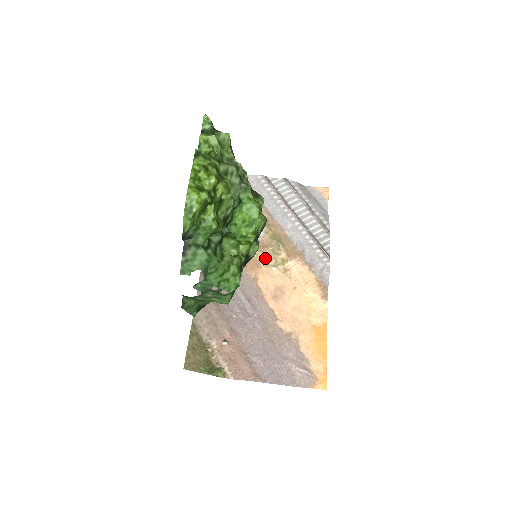
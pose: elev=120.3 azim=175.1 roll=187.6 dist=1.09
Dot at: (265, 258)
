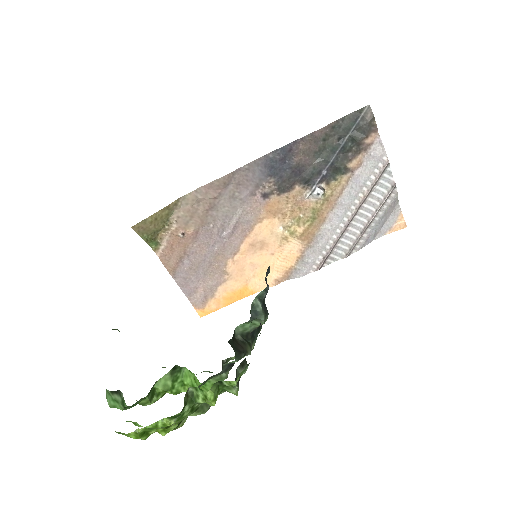
Dot at: (288, 215)
